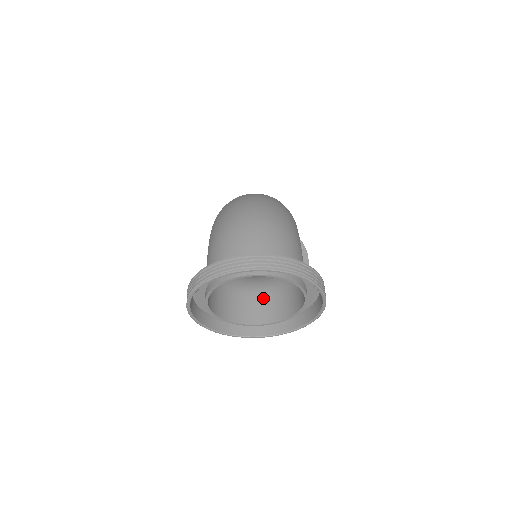
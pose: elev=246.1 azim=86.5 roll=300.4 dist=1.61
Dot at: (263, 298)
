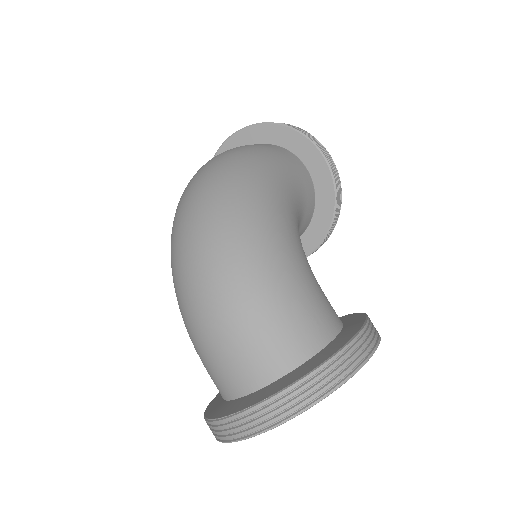
Dot at: occluded
